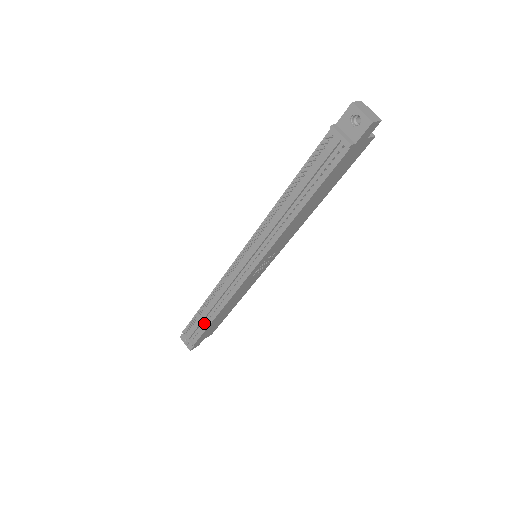
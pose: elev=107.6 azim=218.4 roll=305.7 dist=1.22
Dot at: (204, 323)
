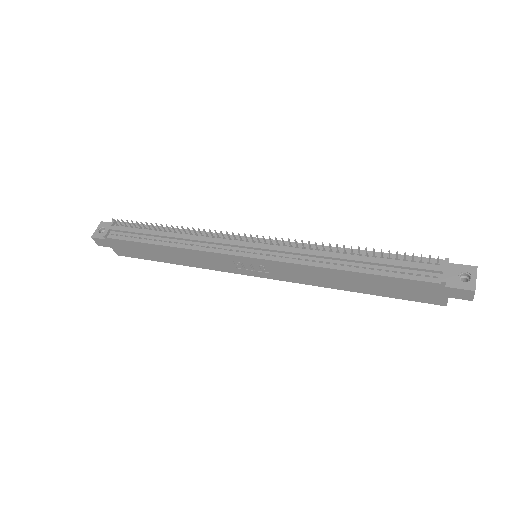
Dot at: (142, 237)
